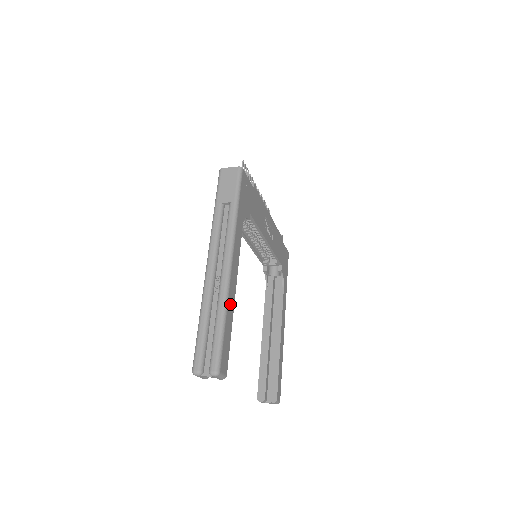
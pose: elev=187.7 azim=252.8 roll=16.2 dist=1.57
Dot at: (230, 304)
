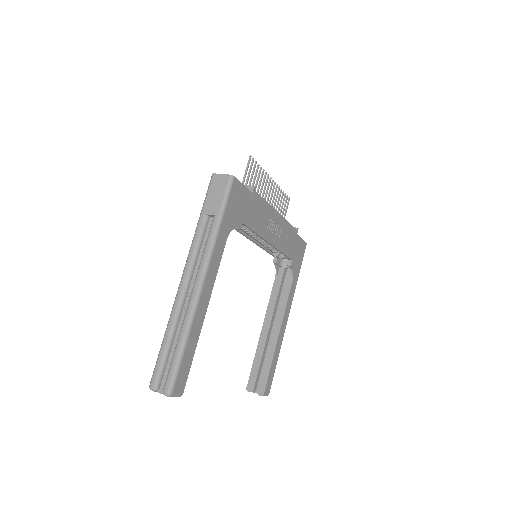
Dot at: (196, 325)
